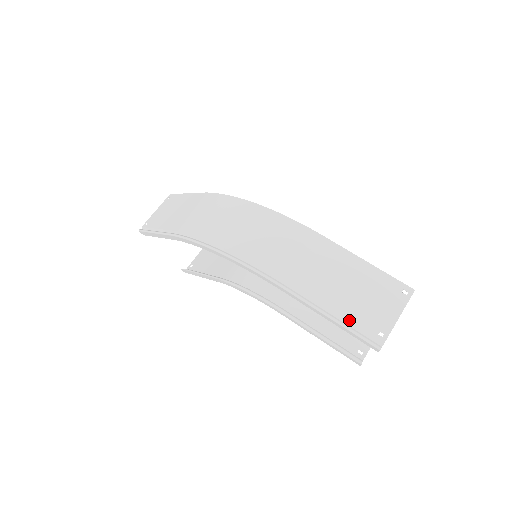
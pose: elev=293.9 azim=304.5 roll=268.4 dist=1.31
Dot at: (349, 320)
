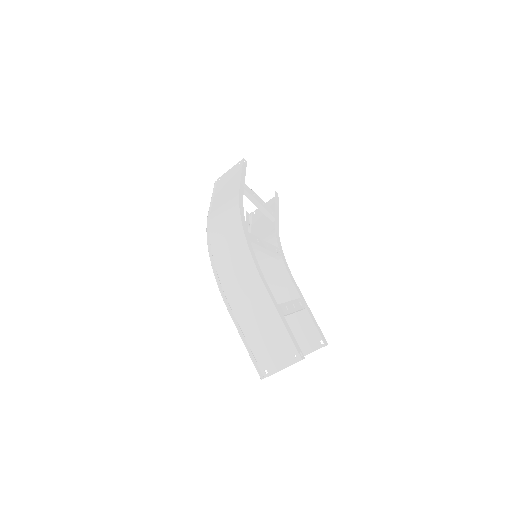
Dot at: (253, 352)
